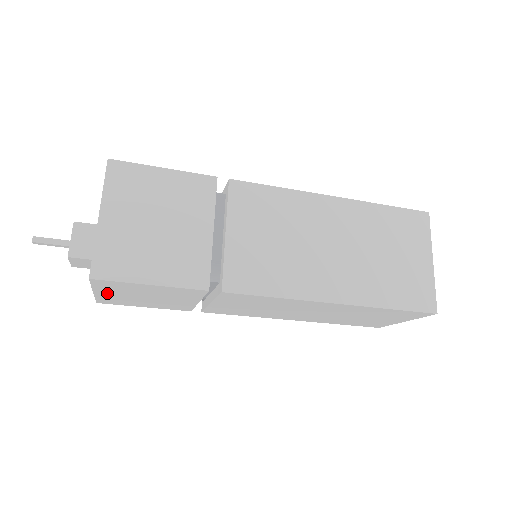
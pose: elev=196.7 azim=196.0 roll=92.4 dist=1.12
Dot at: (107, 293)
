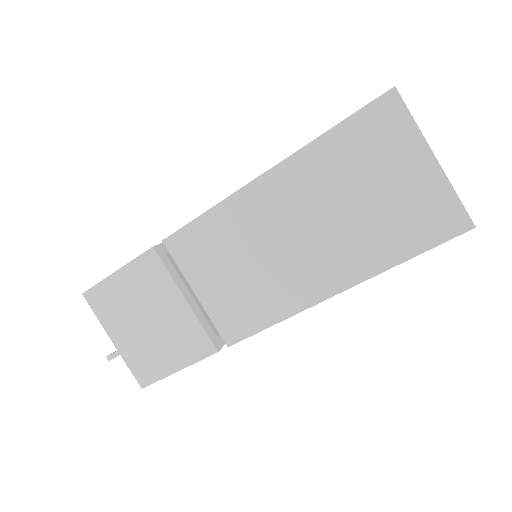
Dot at: occluded
